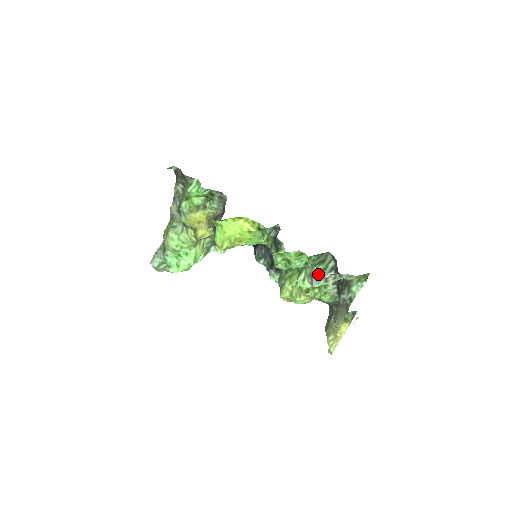
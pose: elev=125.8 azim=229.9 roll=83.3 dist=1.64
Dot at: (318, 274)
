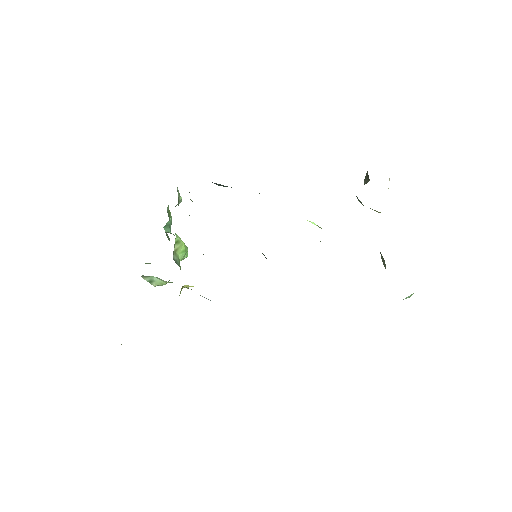
Dot at: occluded
